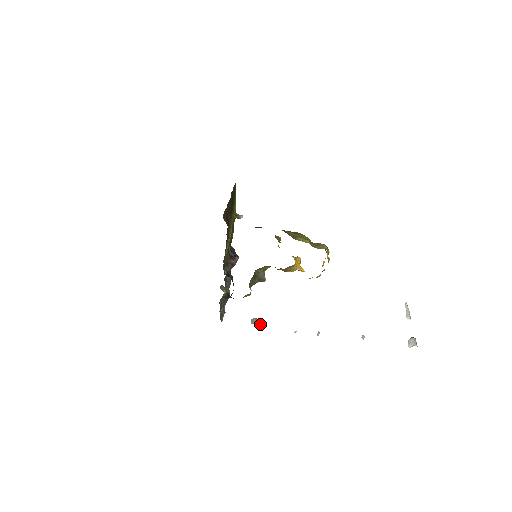
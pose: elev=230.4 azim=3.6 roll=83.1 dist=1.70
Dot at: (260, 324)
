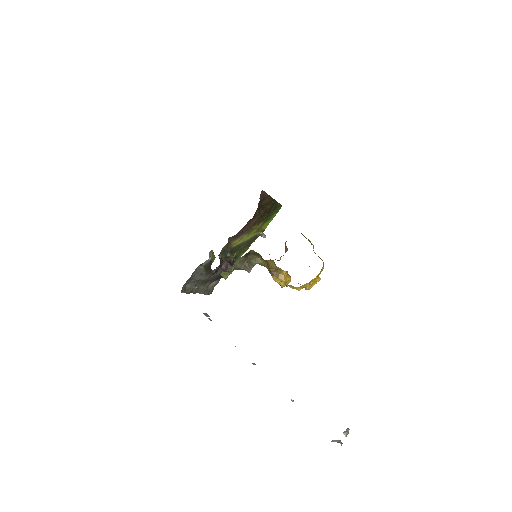
Dot at: (210, 319)
